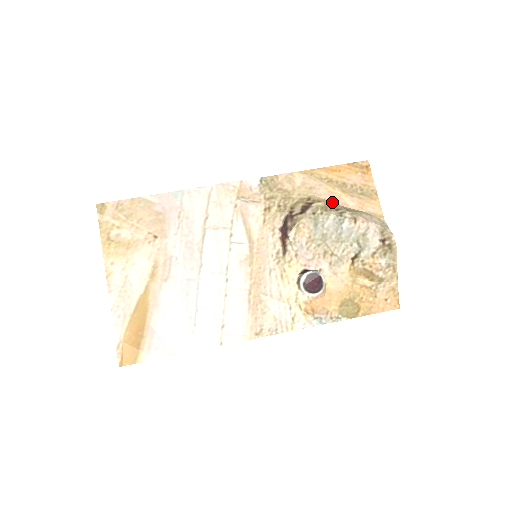
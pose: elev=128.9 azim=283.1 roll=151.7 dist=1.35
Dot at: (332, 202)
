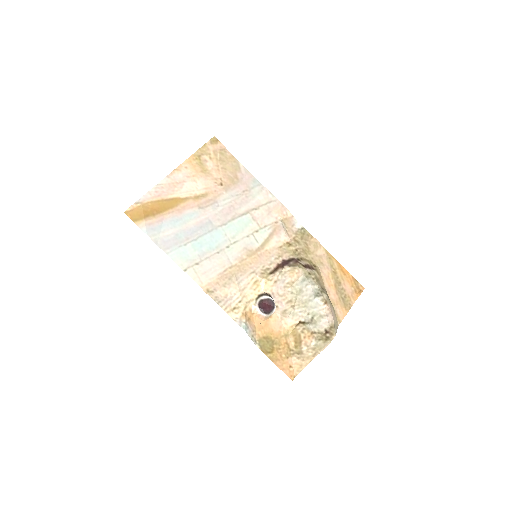
Dot at: (324, 283)
